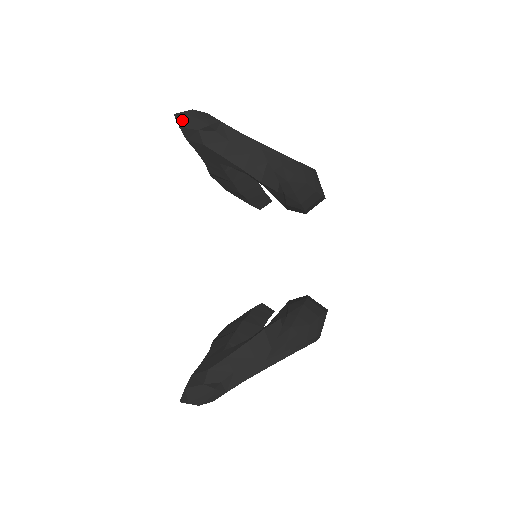
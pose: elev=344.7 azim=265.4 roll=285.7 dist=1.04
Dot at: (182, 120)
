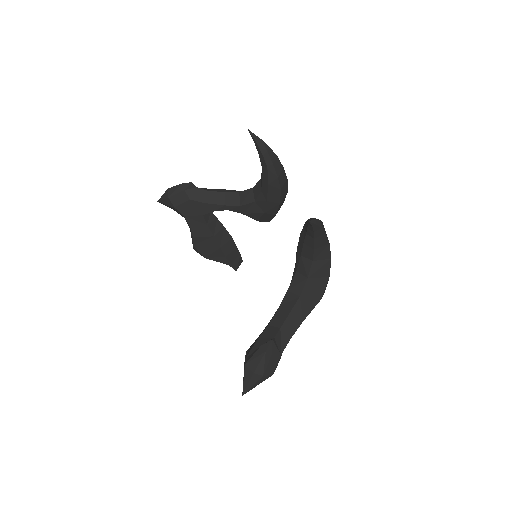
Dot at: (169, 192)
